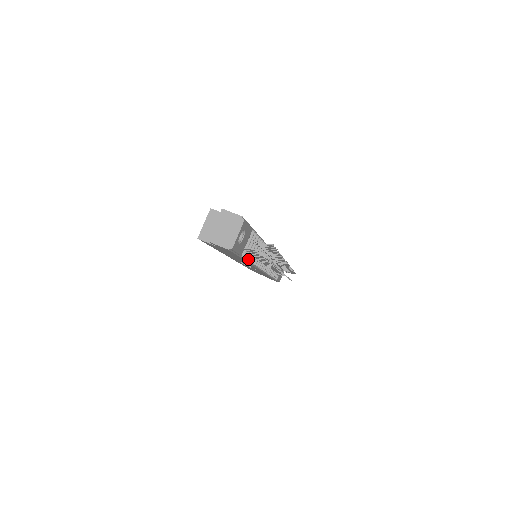
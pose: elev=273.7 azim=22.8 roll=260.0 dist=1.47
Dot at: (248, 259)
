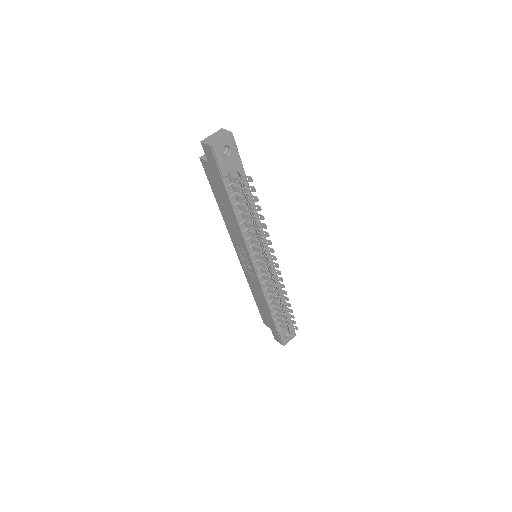
Dot at: (234, 205)
